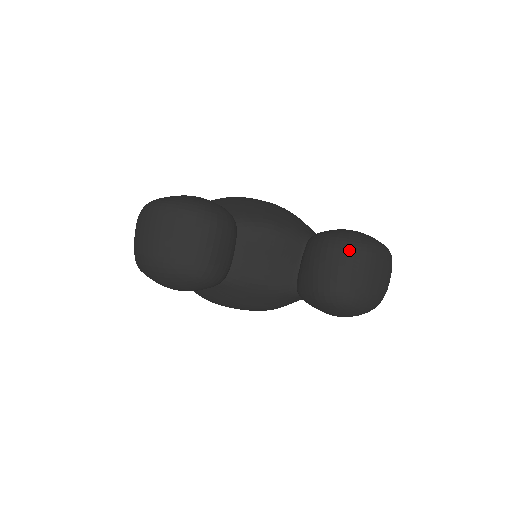
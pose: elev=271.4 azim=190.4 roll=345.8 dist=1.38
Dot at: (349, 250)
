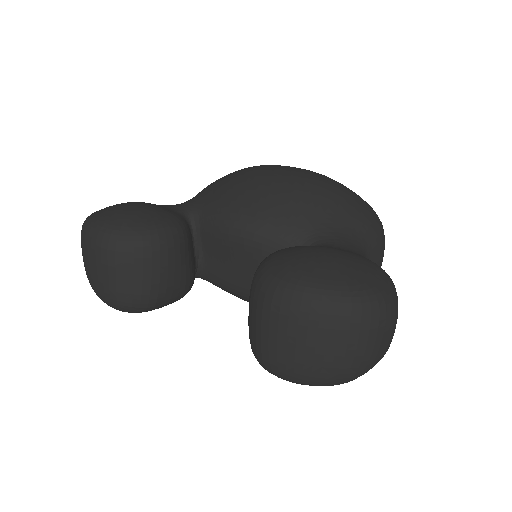
Dot at: (265, 302)
